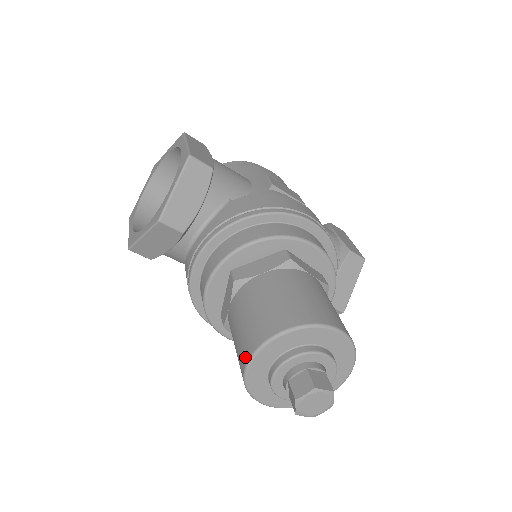
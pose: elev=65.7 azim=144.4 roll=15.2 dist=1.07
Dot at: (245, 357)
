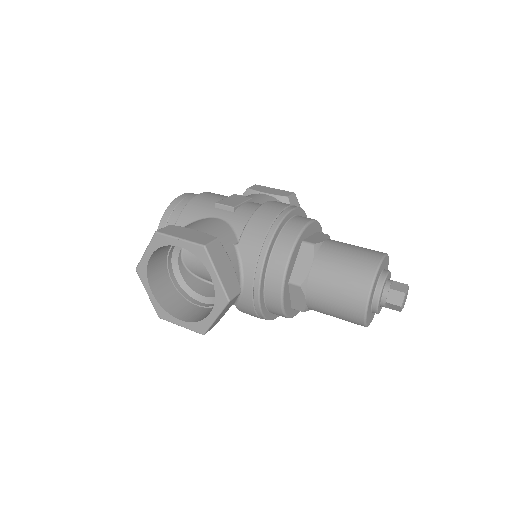
Dot at: (360, 315)
